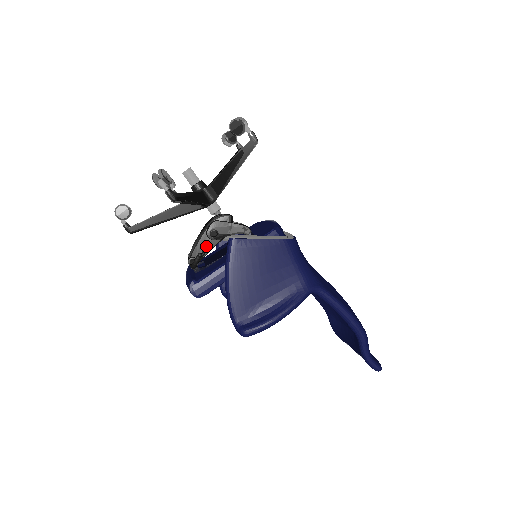
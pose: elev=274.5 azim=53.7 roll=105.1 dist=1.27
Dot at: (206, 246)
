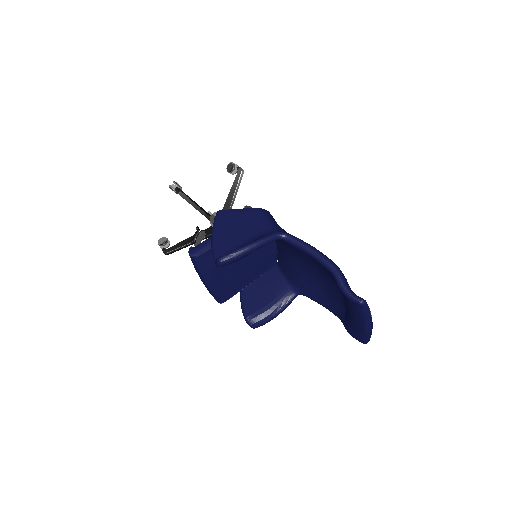
Dot at: occluded
